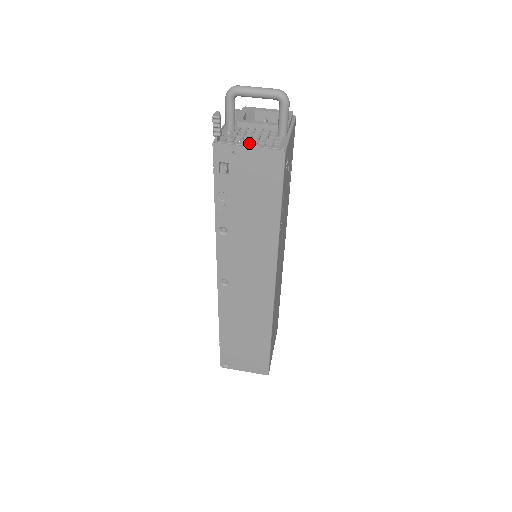
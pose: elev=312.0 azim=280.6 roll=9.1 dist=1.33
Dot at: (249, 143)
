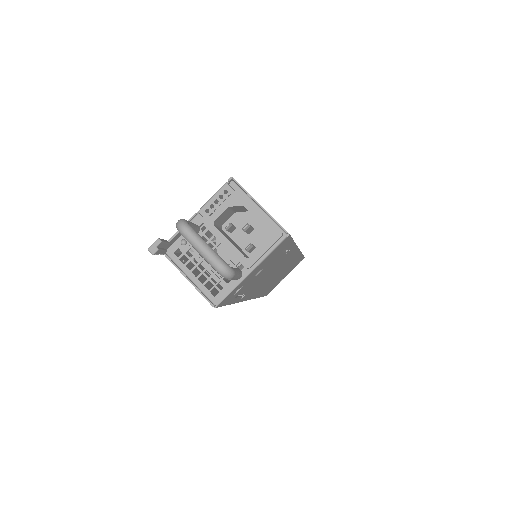
Dot at: (191, 272)
